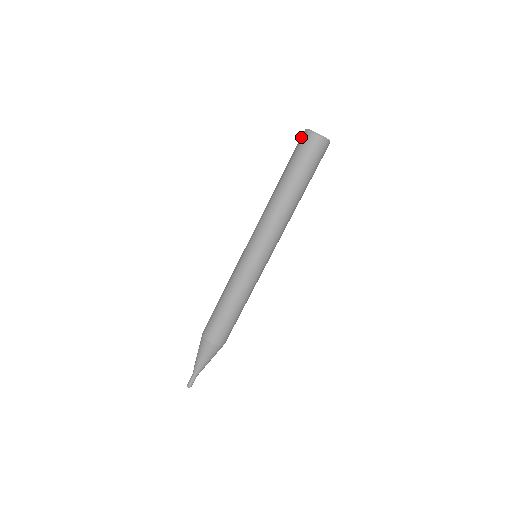
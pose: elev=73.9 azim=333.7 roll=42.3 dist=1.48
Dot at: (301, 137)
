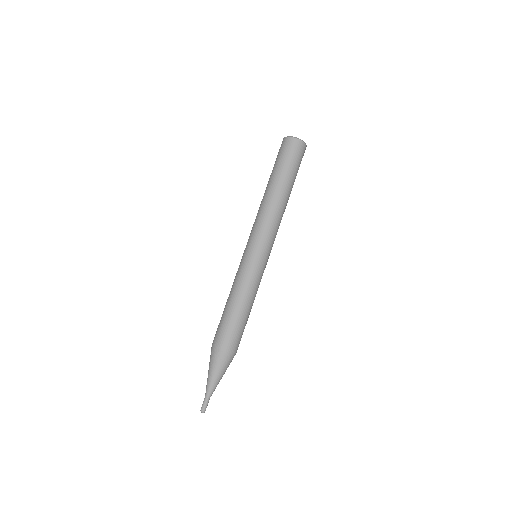
Dot at: (281, 144)
